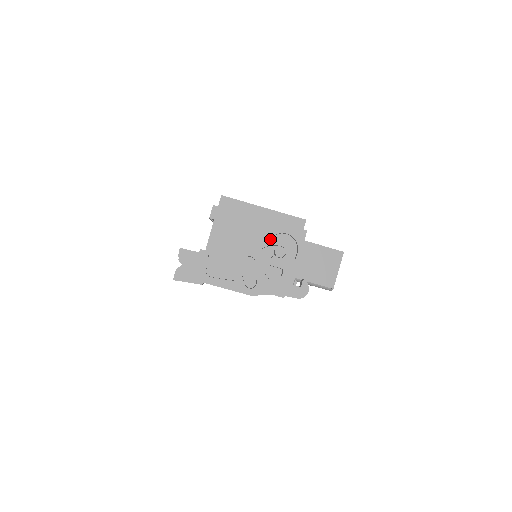
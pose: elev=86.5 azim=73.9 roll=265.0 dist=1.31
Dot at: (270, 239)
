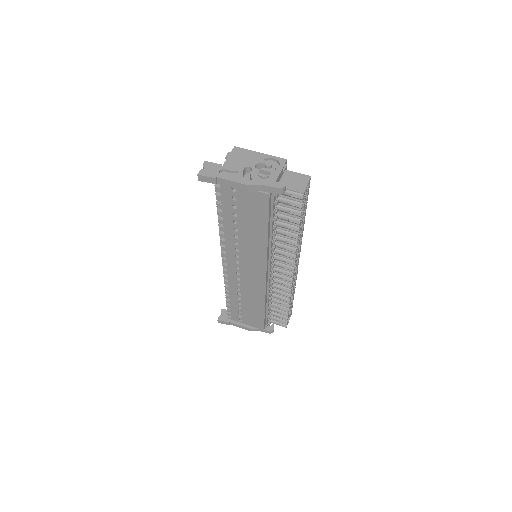
Dot at: (262, 160)
